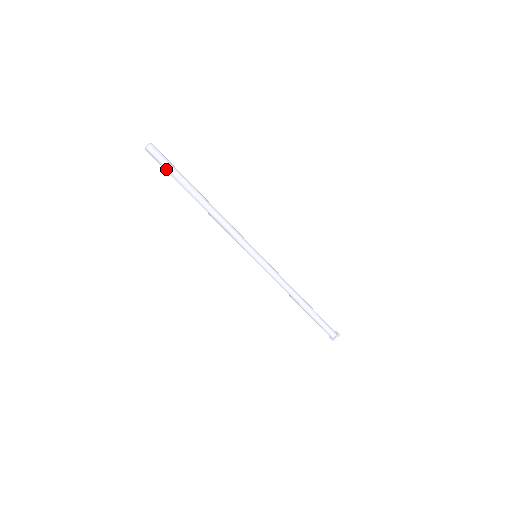
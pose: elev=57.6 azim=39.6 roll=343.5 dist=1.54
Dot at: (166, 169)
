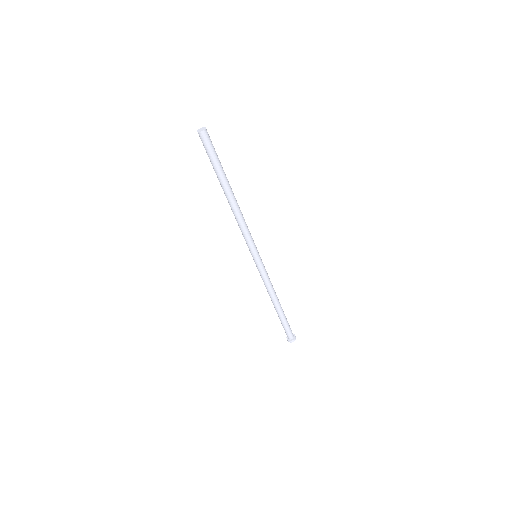
Dot at: (209, 157)
